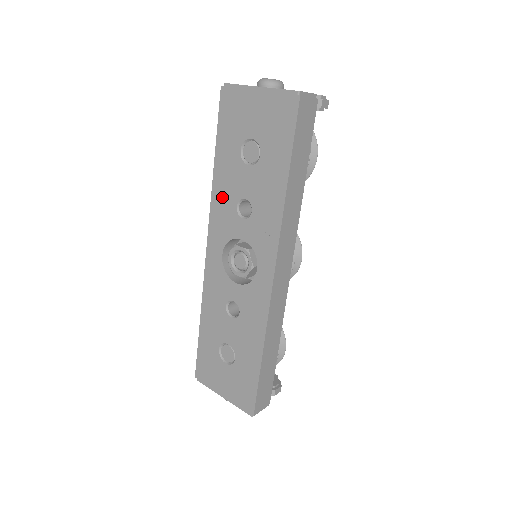
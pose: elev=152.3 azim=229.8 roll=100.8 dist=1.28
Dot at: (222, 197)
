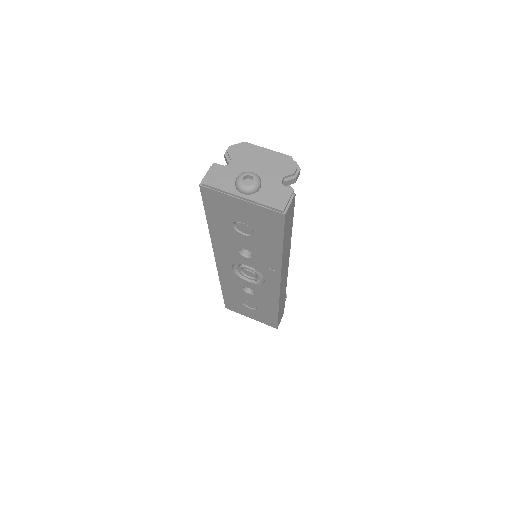
Dot at: (222, 243)
